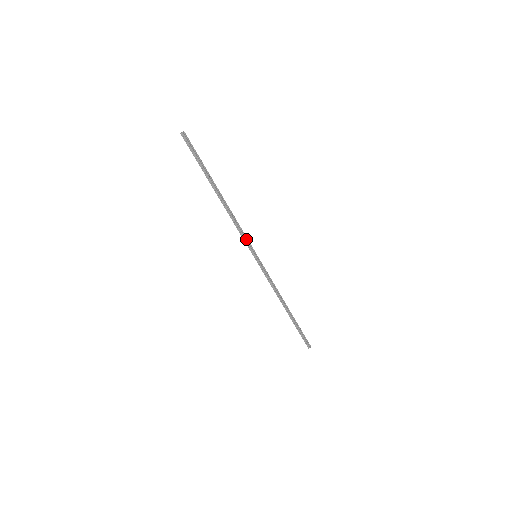
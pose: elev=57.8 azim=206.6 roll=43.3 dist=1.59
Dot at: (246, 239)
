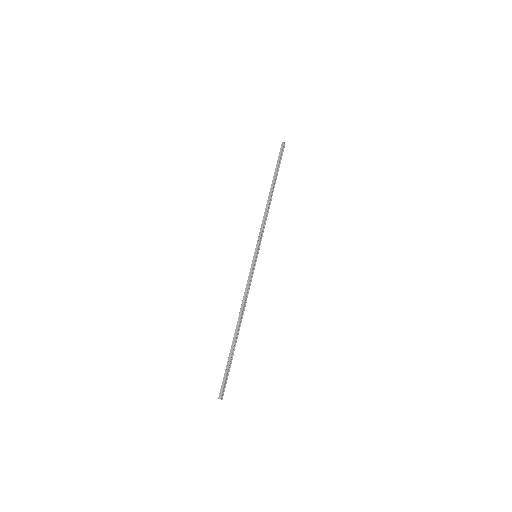
Dot at: (261, 236)
